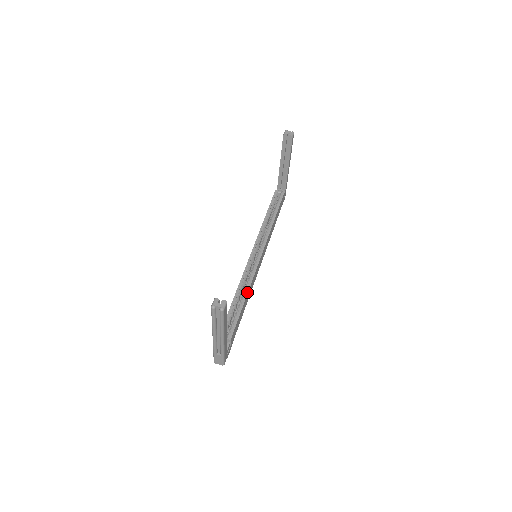
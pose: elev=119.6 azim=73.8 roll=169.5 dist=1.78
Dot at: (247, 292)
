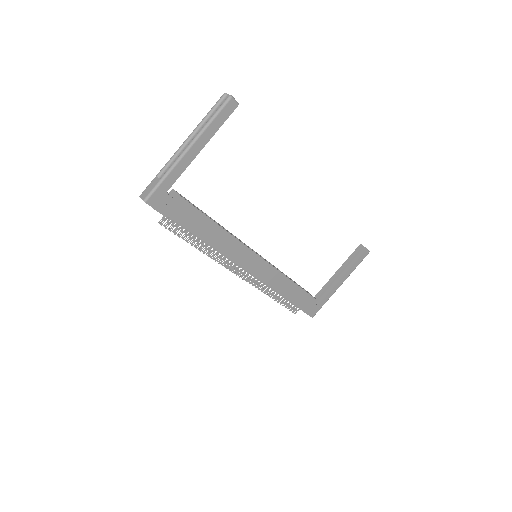
Dot at: (226, 230)
